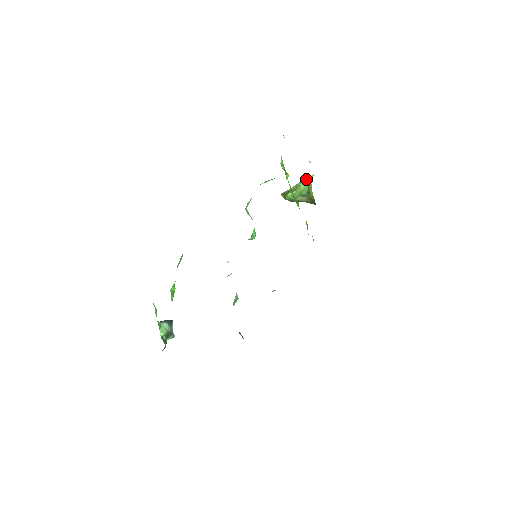
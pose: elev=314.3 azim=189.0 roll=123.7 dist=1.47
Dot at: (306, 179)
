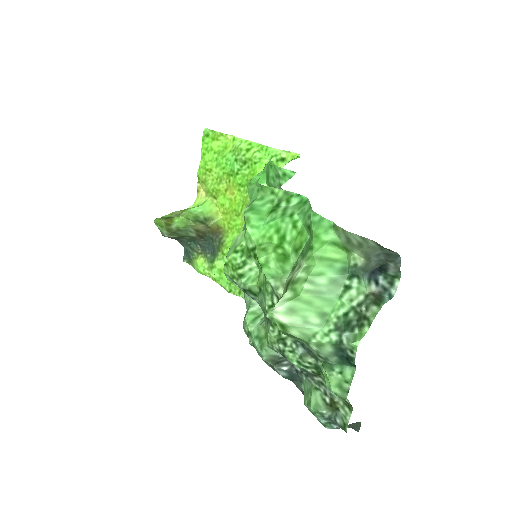
Dot at: (184, 209)
